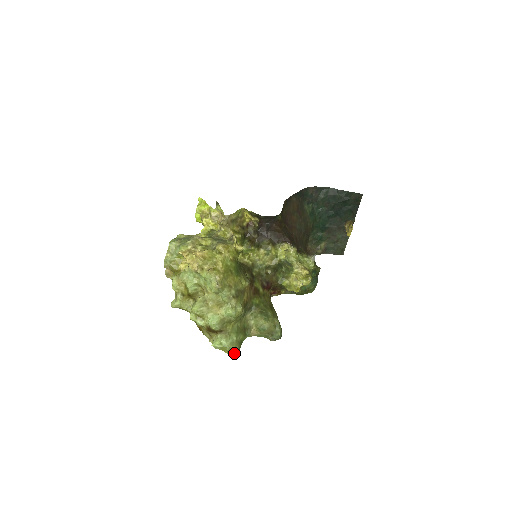
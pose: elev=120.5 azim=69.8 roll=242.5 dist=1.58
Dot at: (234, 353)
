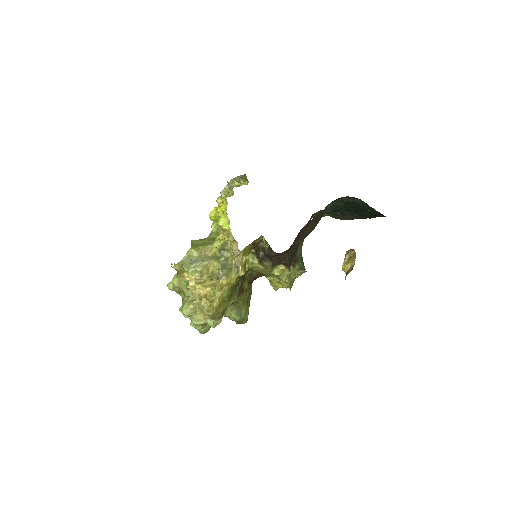
Dot at: (204, 333)
